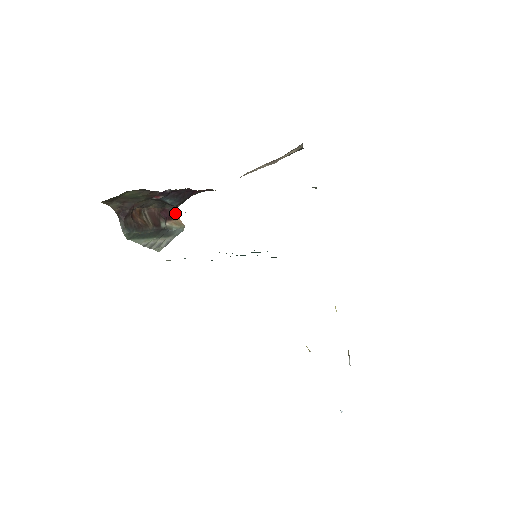
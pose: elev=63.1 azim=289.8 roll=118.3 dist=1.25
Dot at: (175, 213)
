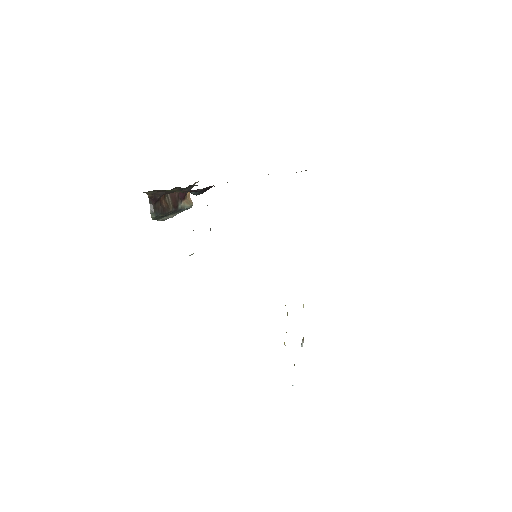
Dot at: occluded
